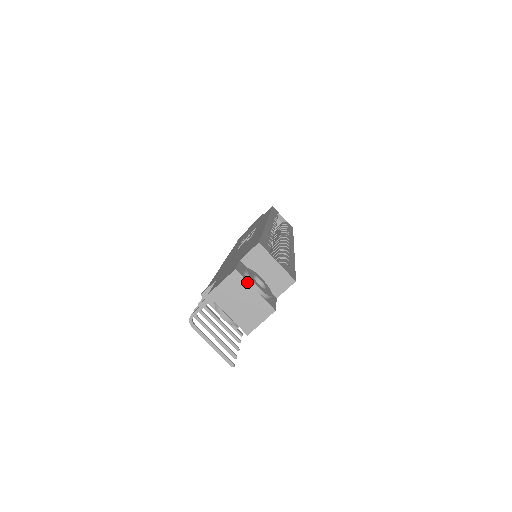
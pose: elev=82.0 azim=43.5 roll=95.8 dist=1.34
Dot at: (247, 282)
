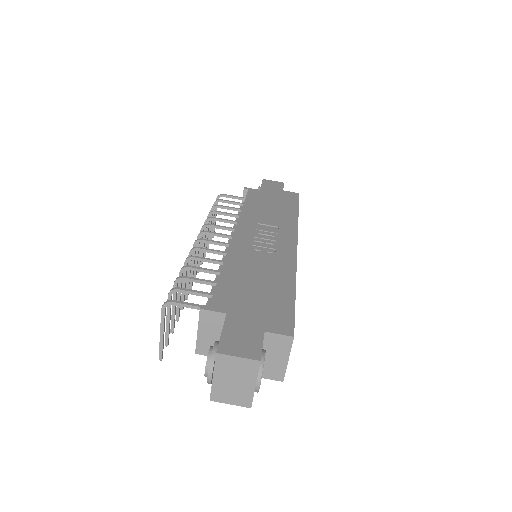
Dot at: (257, 376)
